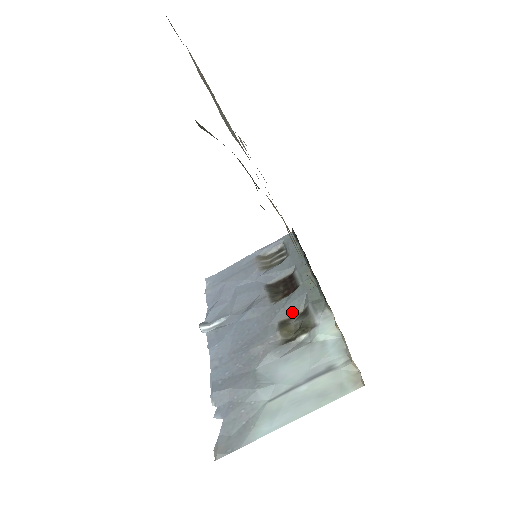
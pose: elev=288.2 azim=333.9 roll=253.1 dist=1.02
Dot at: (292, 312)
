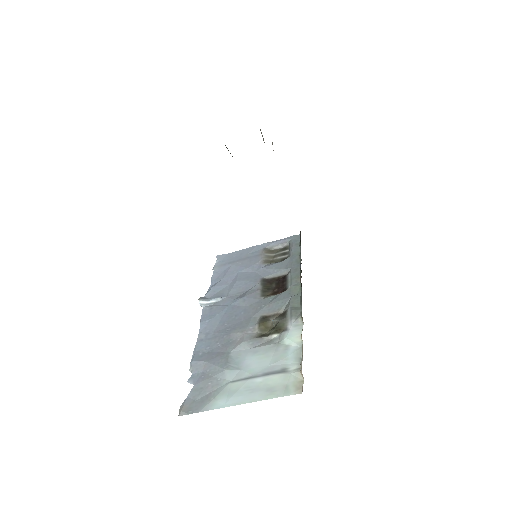
Dot at: (274, 311)
